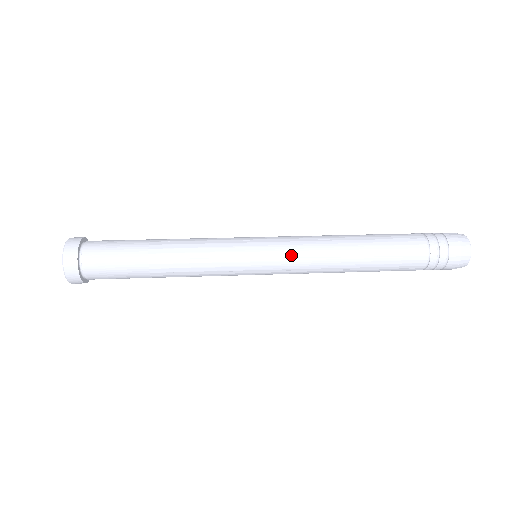
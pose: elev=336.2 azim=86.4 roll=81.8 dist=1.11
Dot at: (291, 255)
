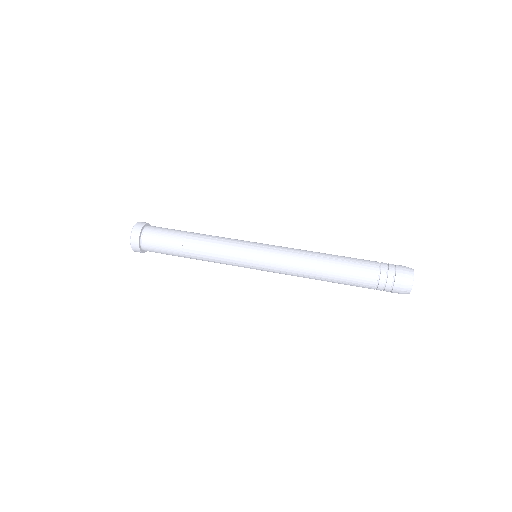
Dot at: (276, 270)
